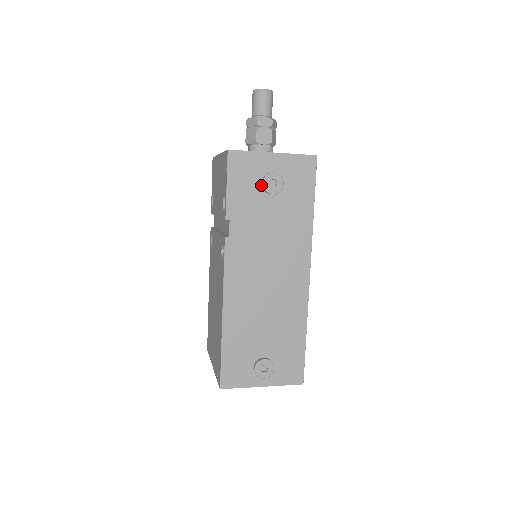
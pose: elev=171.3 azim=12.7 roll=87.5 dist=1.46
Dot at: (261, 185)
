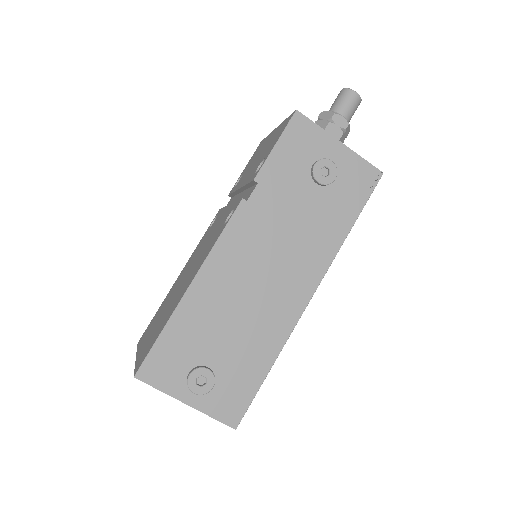
Dot at: (311, 167)
